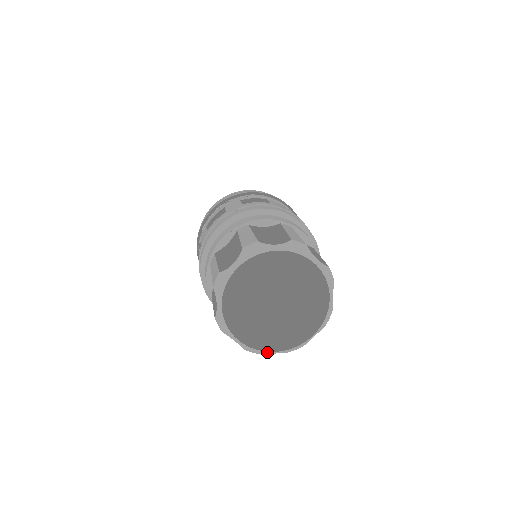
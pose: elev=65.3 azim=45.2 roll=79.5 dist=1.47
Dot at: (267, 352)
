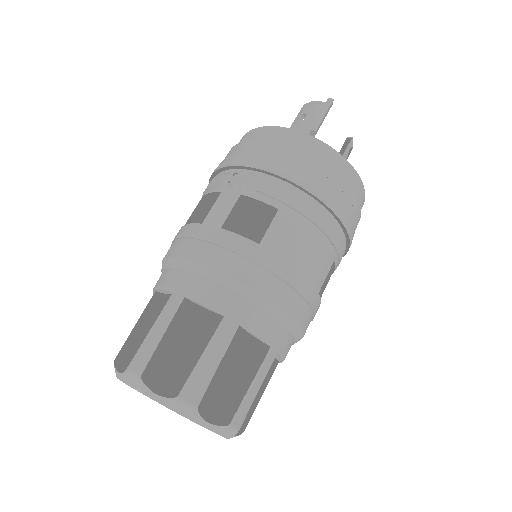
Dot at: occluded
